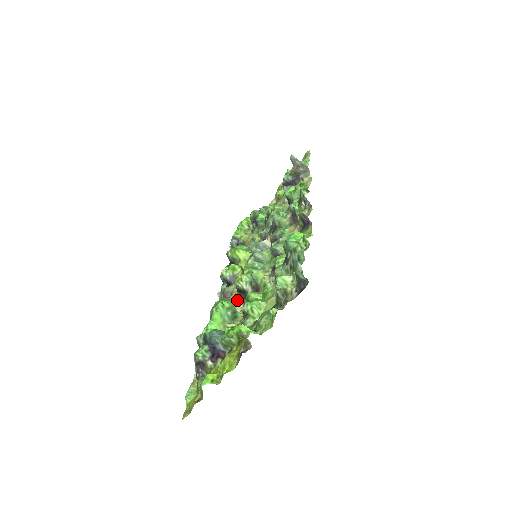
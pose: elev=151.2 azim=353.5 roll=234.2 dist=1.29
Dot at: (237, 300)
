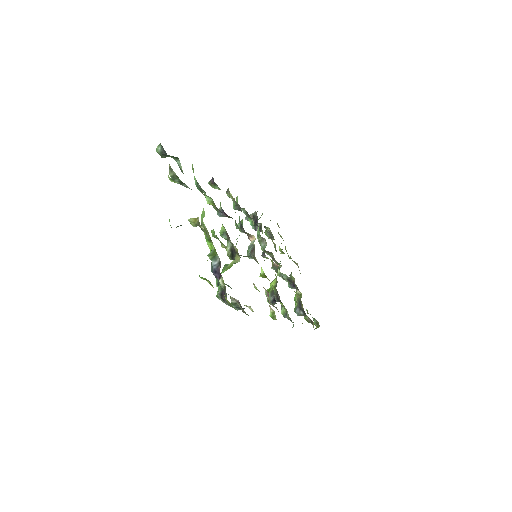
Dot at: (235, 261)
